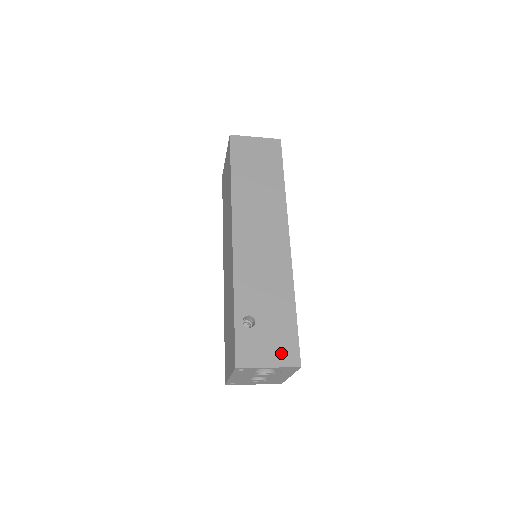
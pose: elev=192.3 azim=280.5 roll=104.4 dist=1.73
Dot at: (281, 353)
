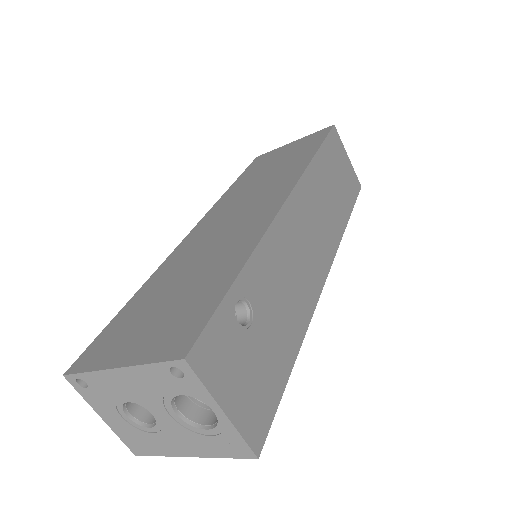
Dot at: (250, 406)
